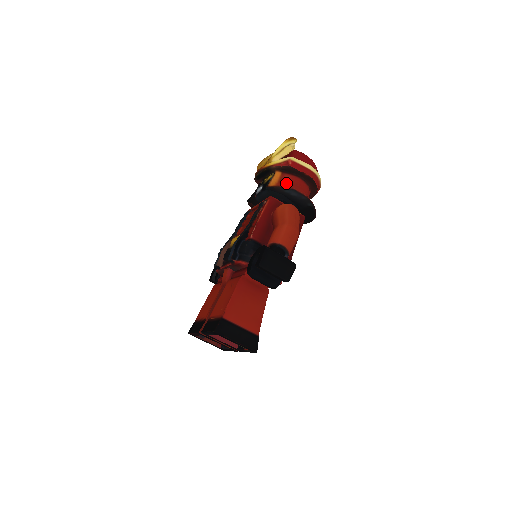
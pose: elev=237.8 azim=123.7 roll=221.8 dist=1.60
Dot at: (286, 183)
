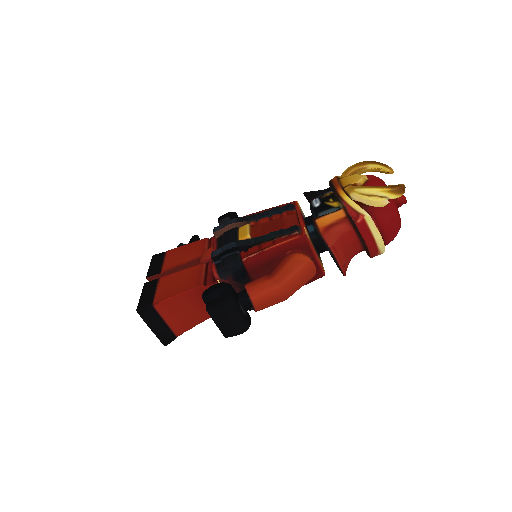
Dot at: (336, 233)
